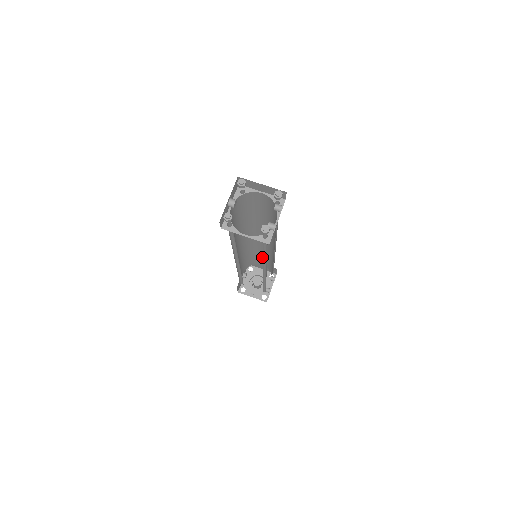
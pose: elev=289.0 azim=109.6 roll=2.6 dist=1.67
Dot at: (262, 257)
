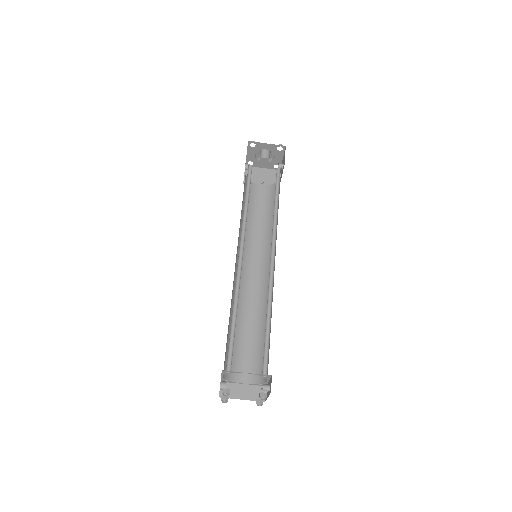
Dot at: occluded
